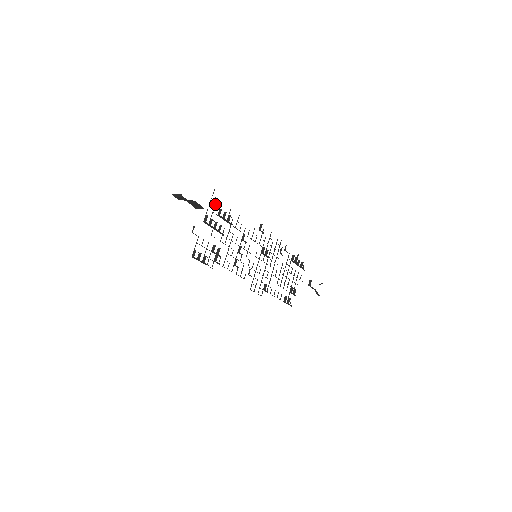
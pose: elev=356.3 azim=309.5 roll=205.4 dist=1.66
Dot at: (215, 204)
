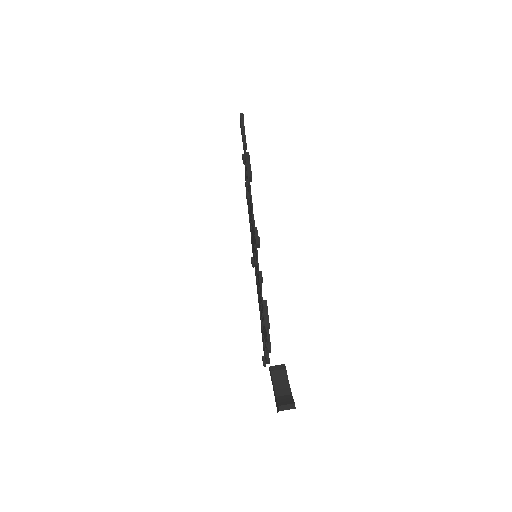
Dot at: occluded
